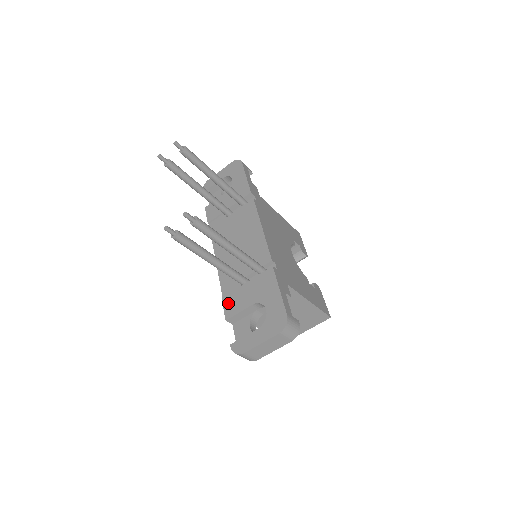
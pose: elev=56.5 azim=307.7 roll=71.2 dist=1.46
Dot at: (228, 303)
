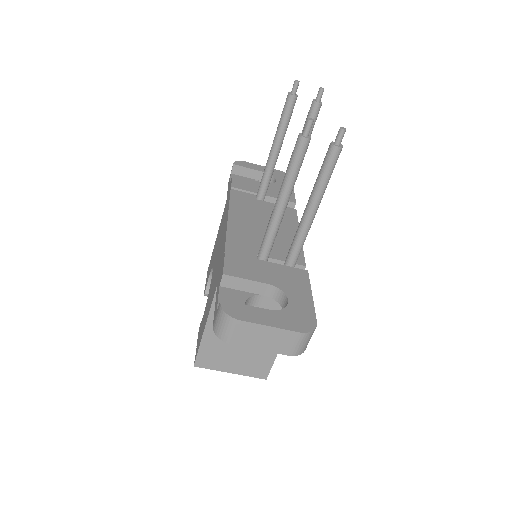
Dot at: (234, 261)
